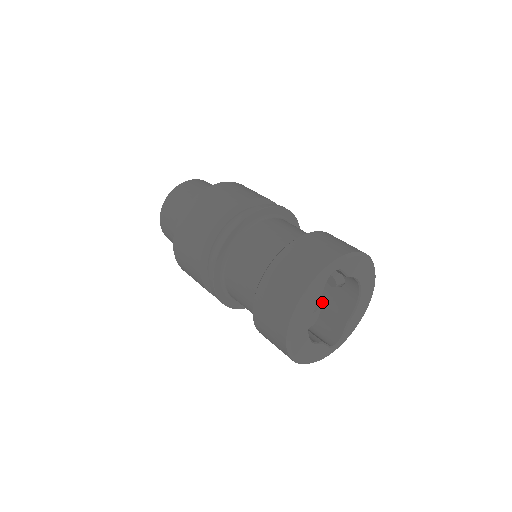
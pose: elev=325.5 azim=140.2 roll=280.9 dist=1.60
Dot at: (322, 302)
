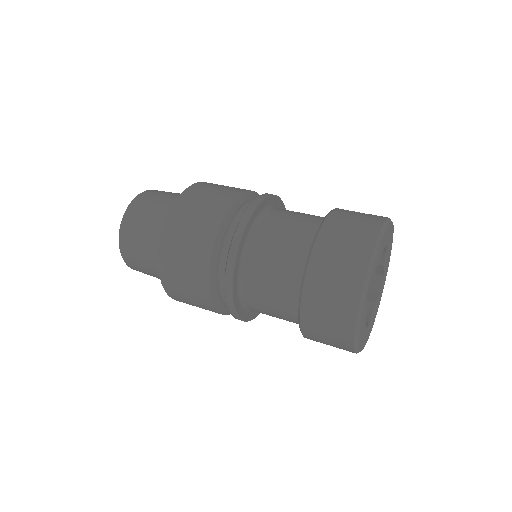
Dot at: occluded
